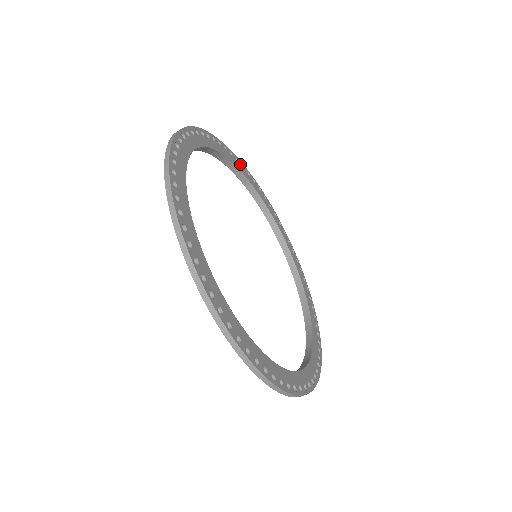
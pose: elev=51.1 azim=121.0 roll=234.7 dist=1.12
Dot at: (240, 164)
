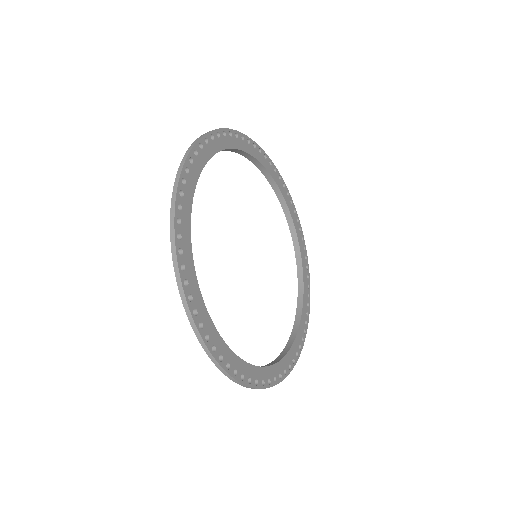
Dot at: (252, 145)
